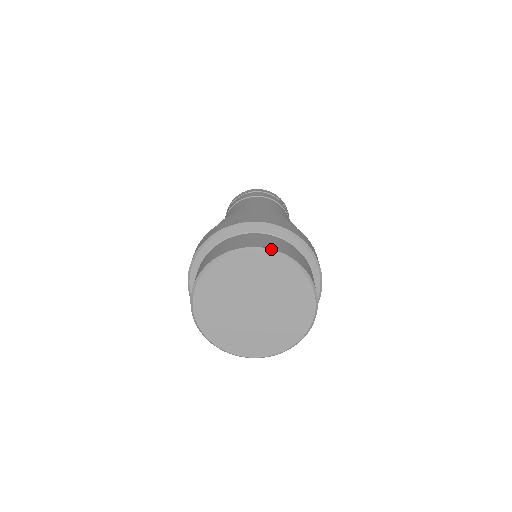
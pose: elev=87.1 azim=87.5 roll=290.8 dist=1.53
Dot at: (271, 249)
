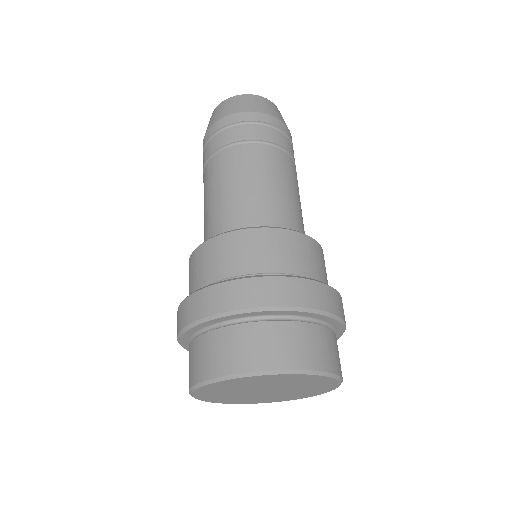
Dot at: (273, 370)
